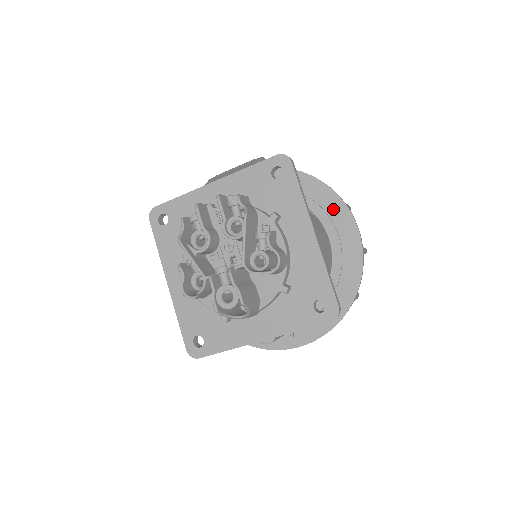
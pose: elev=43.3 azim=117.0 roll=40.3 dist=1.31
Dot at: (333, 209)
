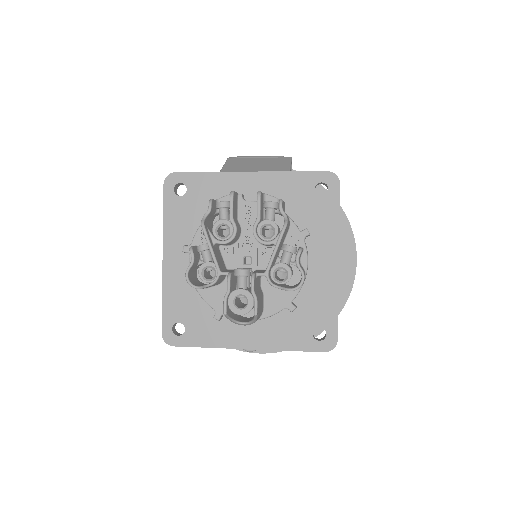
Dot at: (340, 233)
